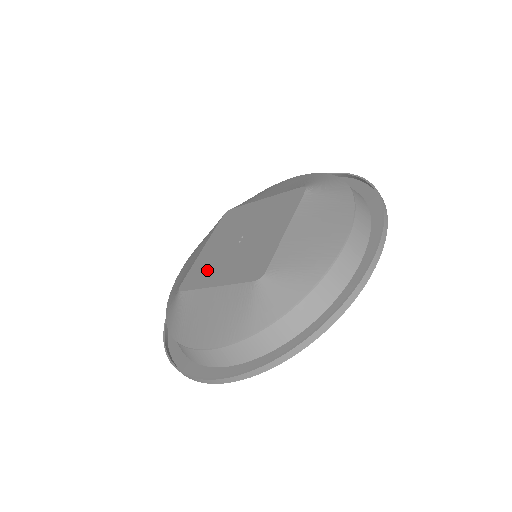
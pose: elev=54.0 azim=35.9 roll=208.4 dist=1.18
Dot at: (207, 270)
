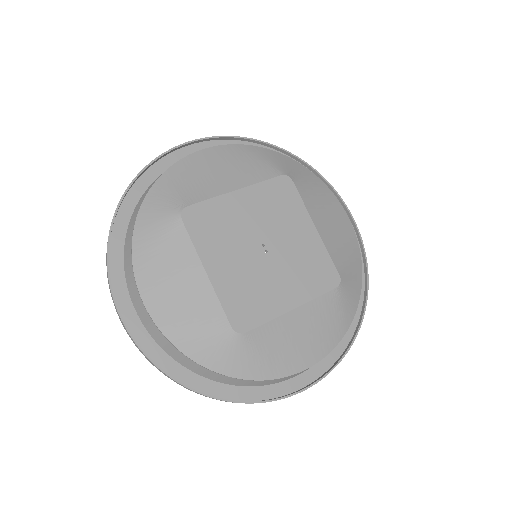
Dot at: (257, 296)
